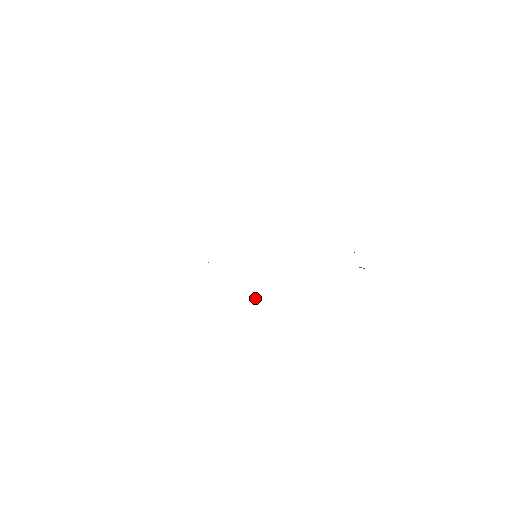
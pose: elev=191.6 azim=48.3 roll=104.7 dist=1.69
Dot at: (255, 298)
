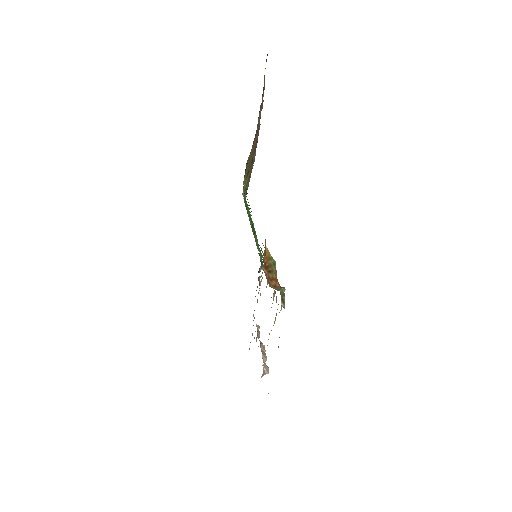
Dot at: (257, 327)
